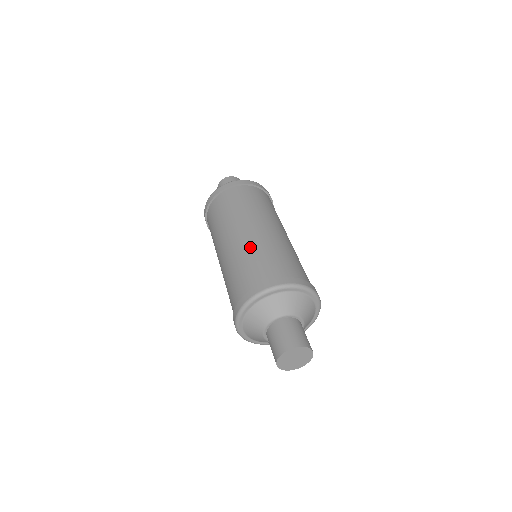
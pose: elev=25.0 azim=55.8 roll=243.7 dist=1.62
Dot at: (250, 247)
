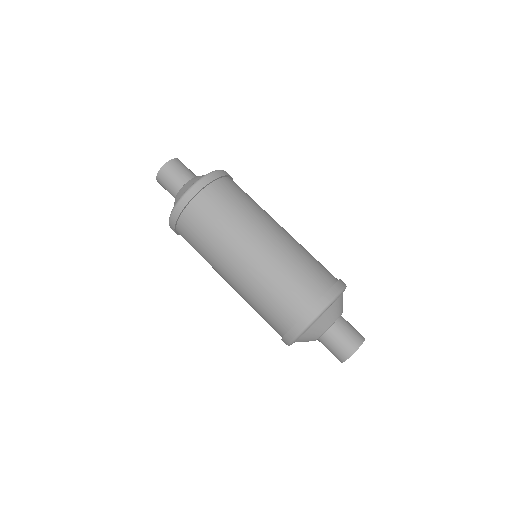
Dot at: (288, 253)
